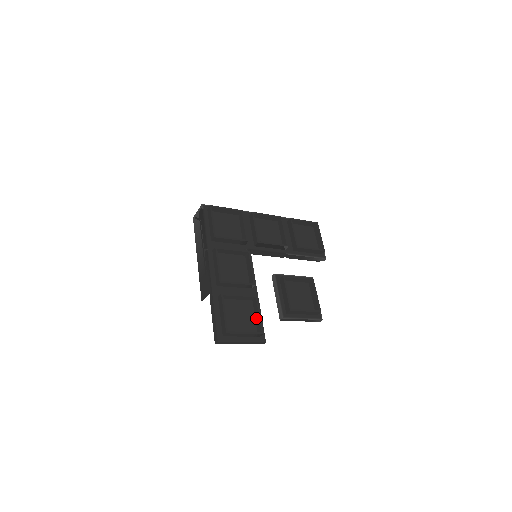
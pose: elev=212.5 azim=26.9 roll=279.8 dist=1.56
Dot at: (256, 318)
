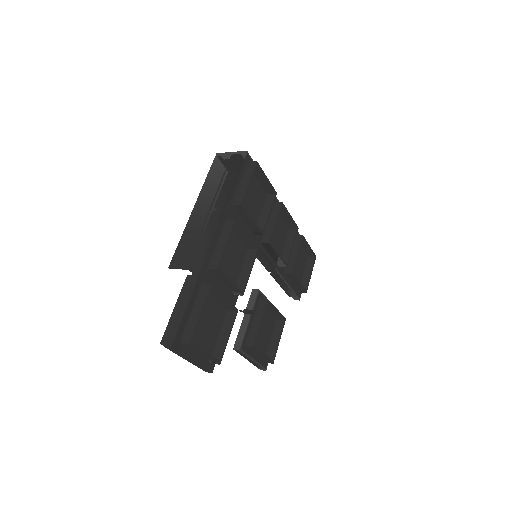
Dot at: (221, 337)
